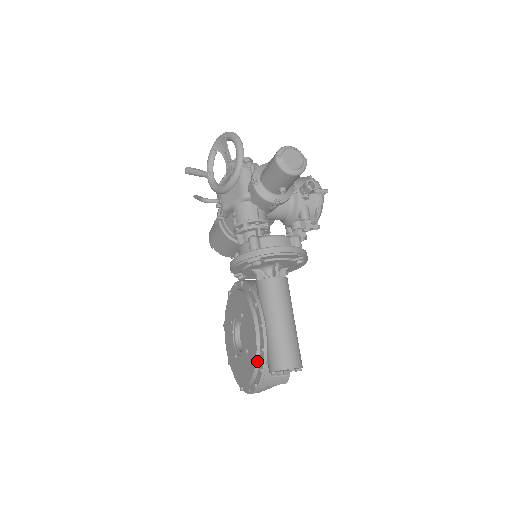
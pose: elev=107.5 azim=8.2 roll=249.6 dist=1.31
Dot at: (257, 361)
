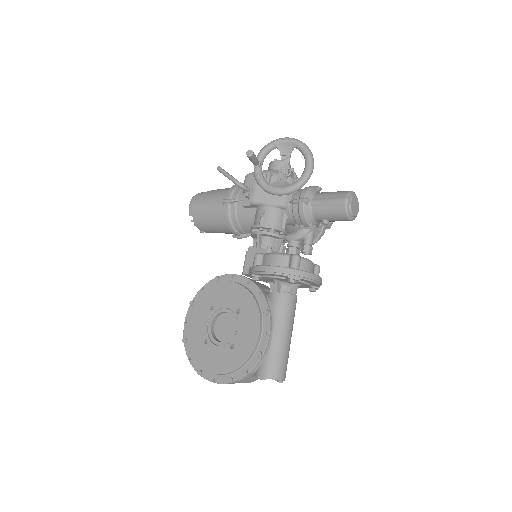
Dot at: (247, 361)
